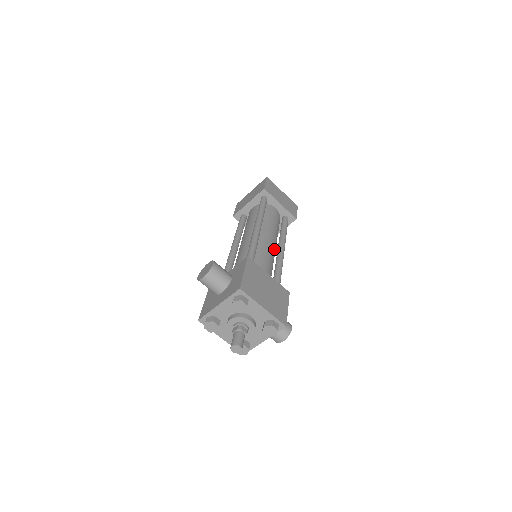
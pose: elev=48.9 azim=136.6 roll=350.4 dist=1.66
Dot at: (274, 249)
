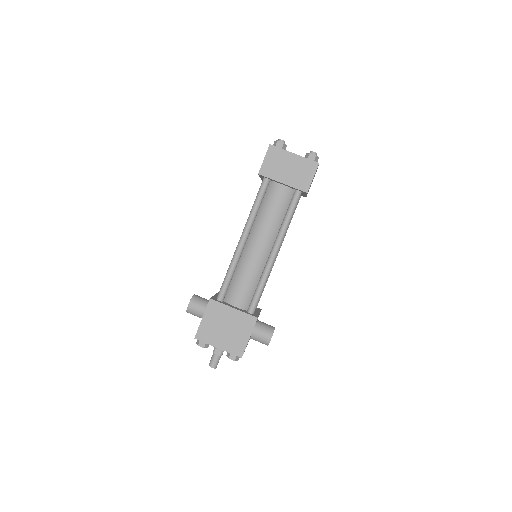
Dot at: (265, 253)
